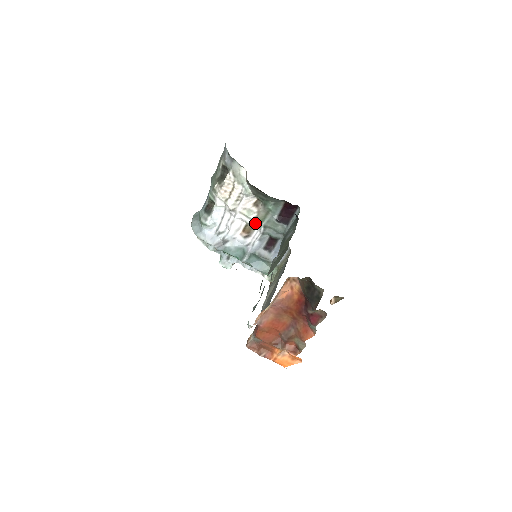
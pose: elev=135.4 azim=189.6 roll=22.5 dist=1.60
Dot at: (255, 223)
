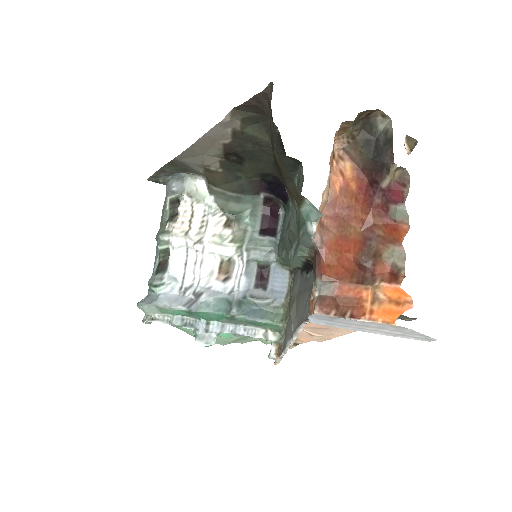
Dot at: (233, 252)
